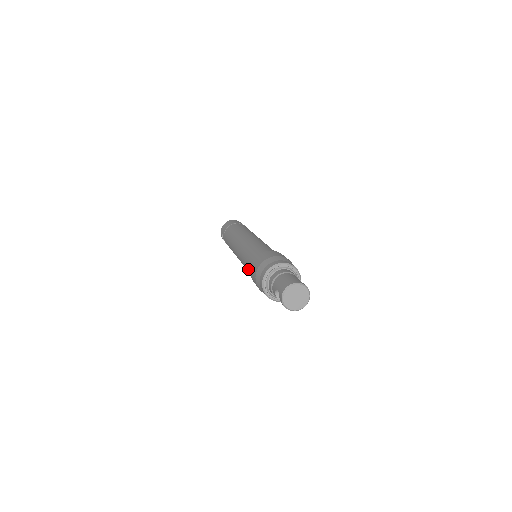
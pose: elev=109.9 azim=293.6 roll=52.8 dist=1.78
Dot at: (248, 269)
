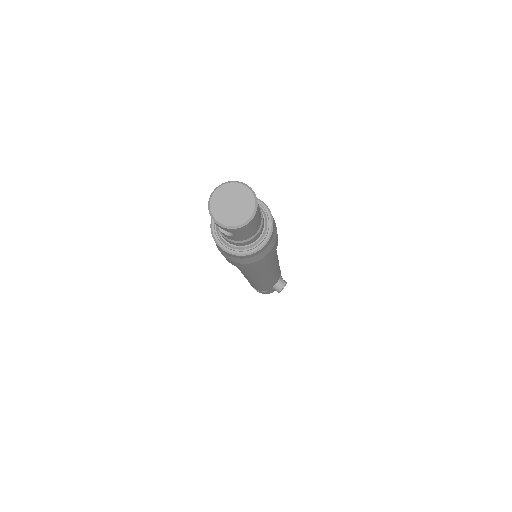
Dot at: occluded
